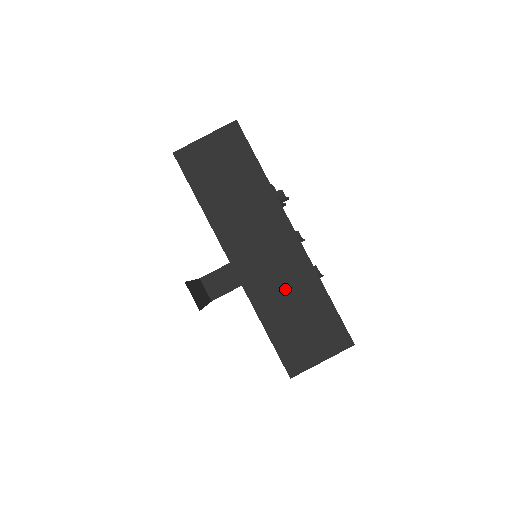
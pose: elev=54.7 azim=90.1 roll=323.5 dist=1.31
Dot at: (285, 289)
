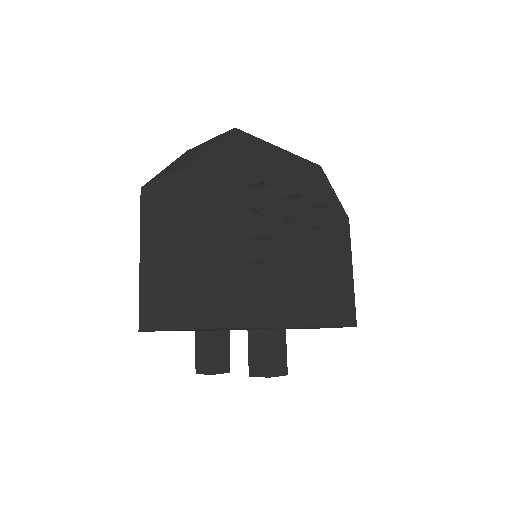
Dot at: occluded
